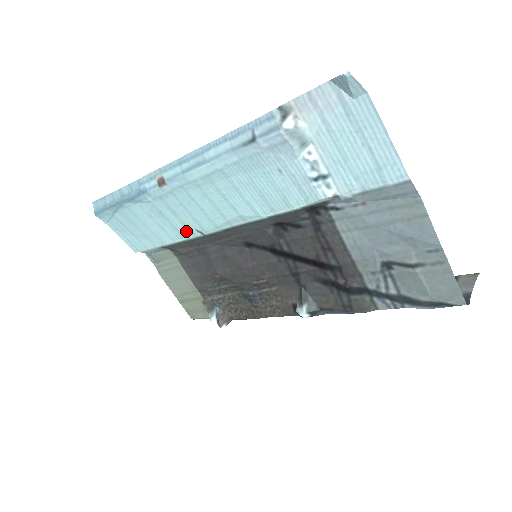
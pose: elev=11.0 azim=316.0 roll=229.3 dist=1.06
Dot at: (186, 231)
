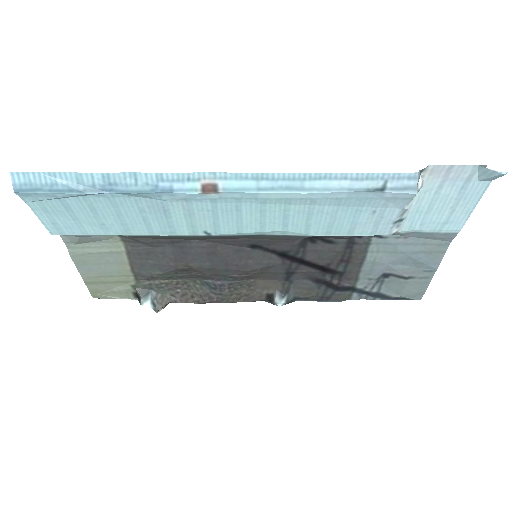
Dot at: (185, 230)
